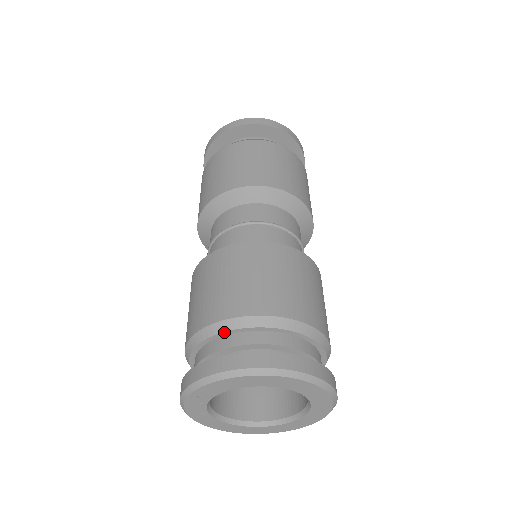
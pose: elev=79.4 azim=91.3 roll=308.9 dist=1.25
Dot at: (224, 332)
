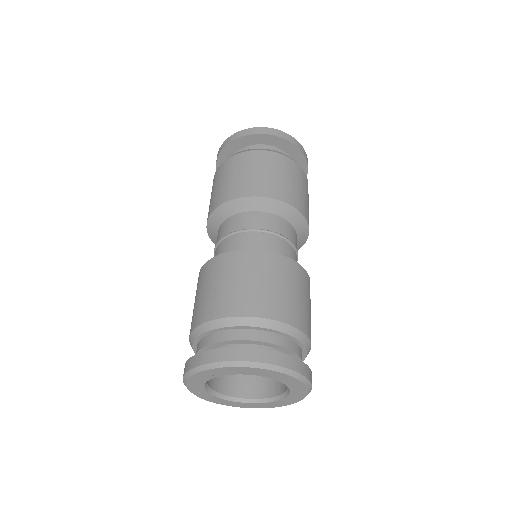
Dot at: (236, 326)
